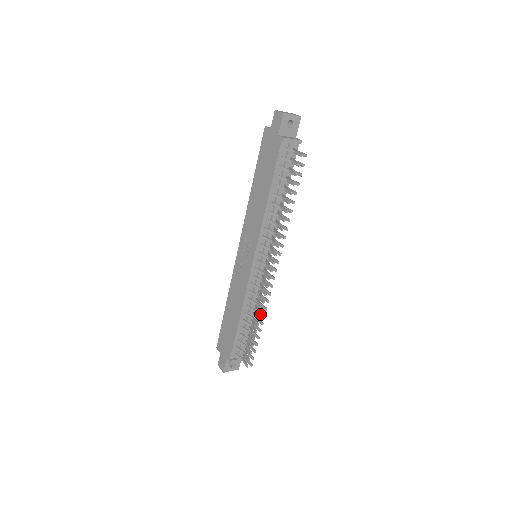
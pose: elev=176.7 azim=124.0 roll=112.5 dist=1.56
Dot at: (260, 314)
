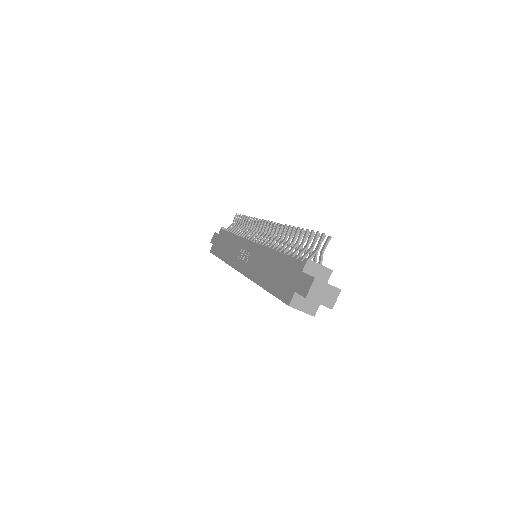
Dot at: occluded
